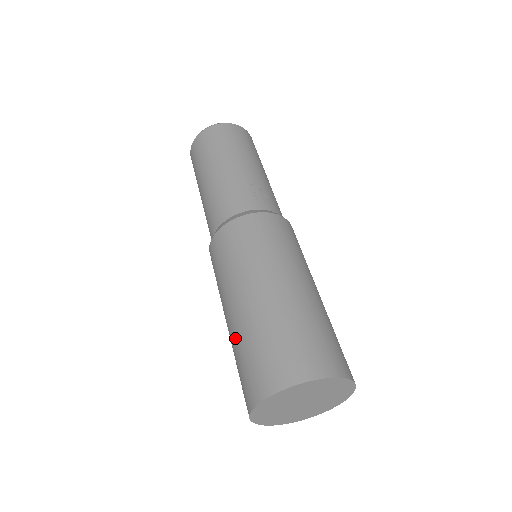
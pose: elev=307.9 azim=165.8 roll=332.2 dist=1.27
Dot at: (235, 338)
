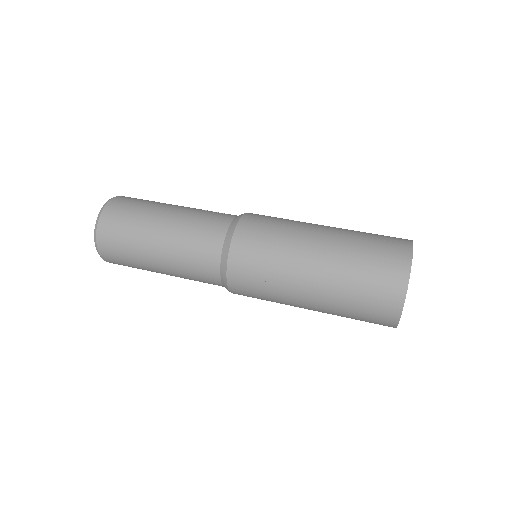
Dot at: (339, 276)
